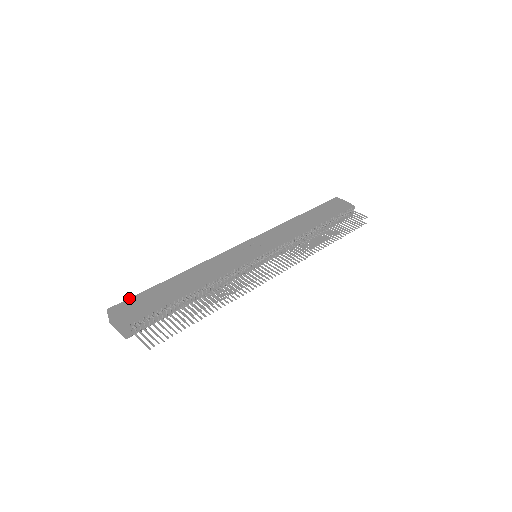
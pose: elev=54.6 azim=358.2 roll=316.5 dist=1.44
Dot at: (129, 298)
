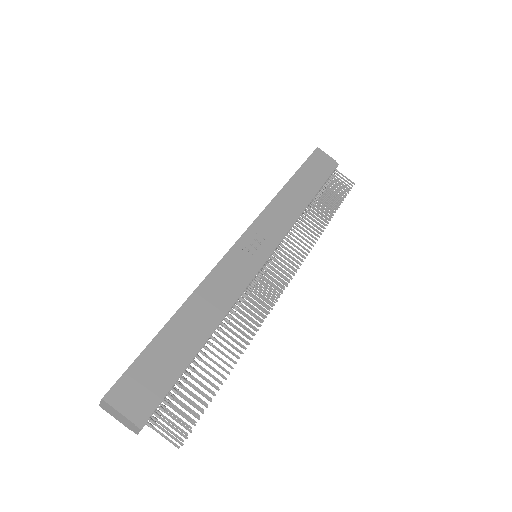
Dot at: (127, 369)
